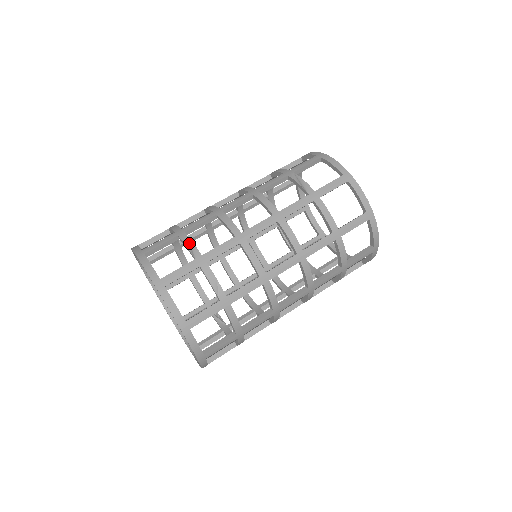
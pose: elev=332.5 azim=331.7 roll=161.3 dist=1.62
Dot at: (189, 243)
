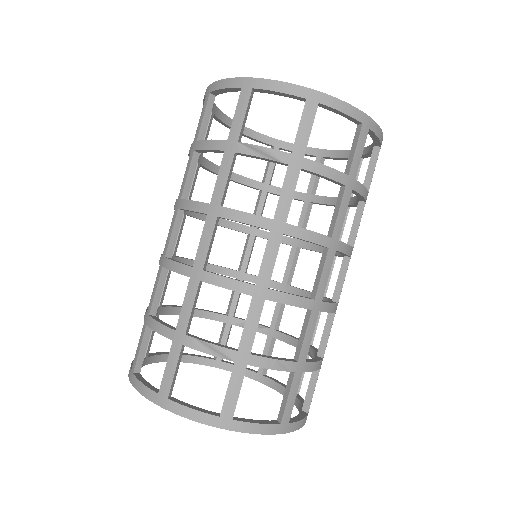
Dot at: (207, 347)
